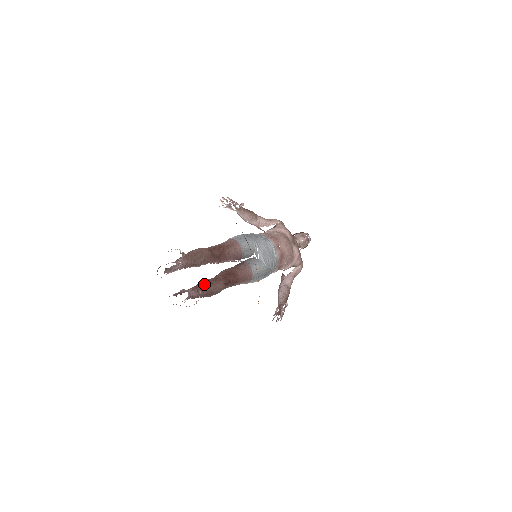
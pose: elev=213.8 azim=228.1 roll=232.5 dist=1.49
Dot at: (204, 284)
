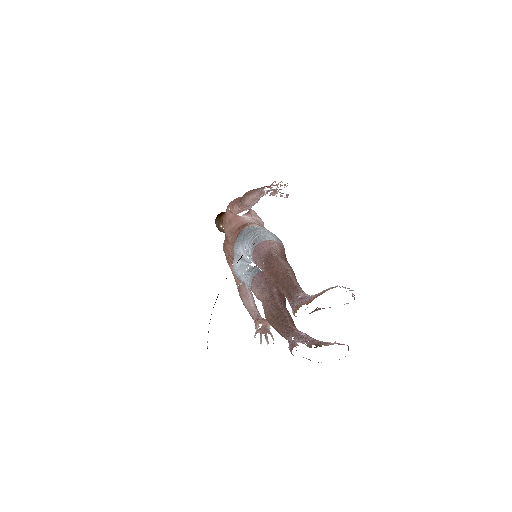
Dot at: occluded
